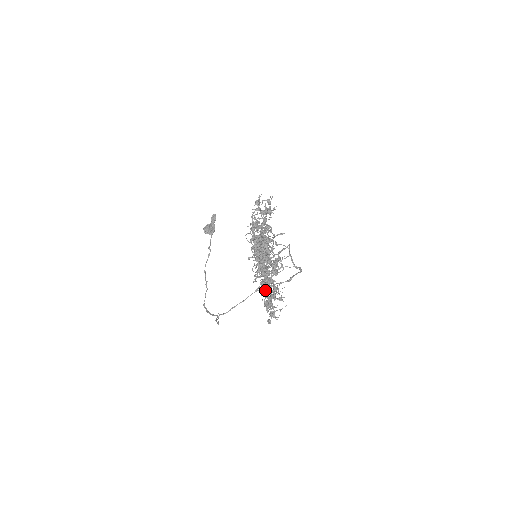
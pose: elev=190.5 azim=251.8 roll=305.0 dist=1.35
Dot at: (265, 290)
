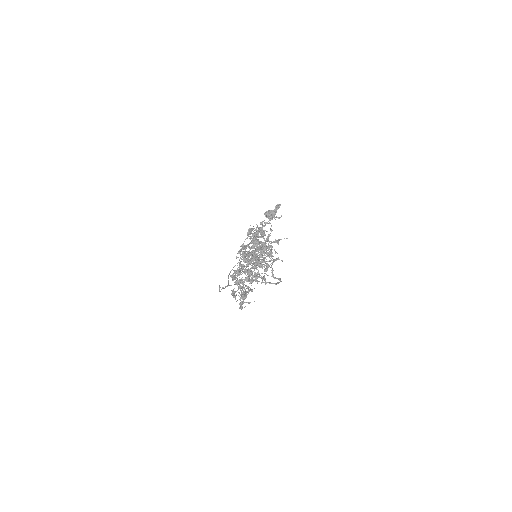
Dot at: (244, 284)
